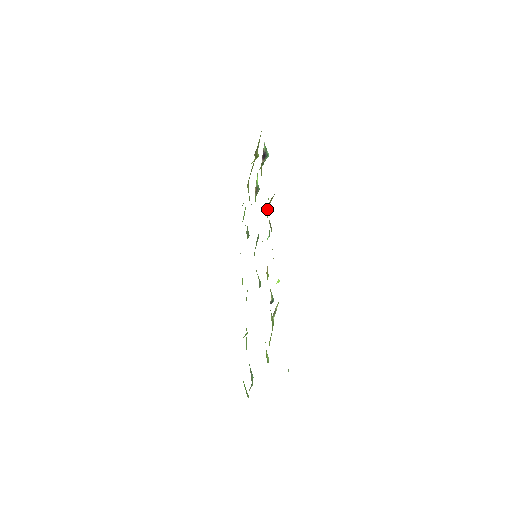
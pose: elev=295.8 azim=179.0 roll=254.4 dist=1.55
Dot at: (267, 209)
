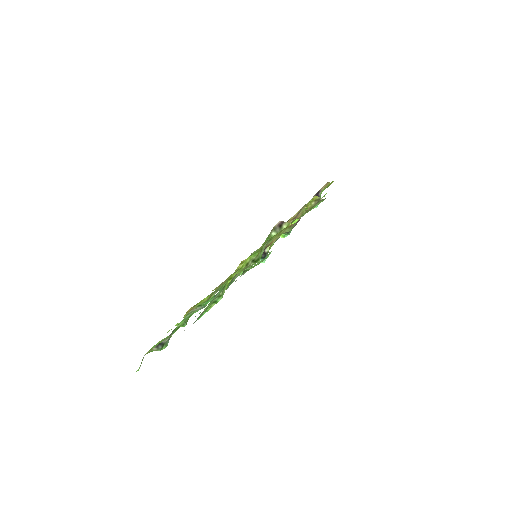
Dot at: occluded
